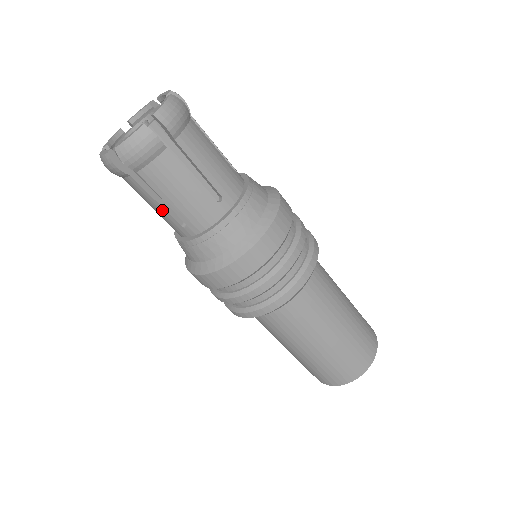
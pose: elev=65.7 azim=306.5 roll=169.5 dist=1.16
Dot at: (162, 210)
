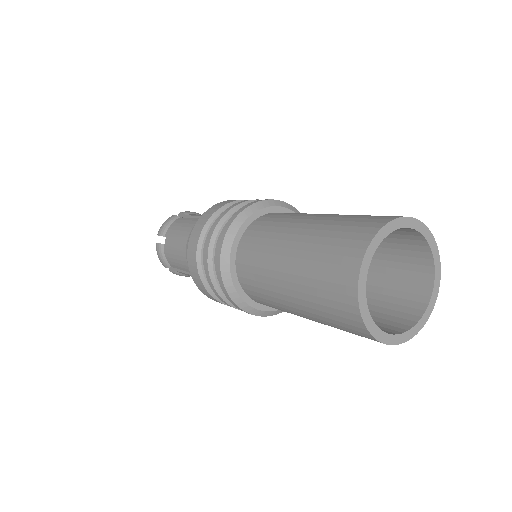
Dot at: (177, 249)
